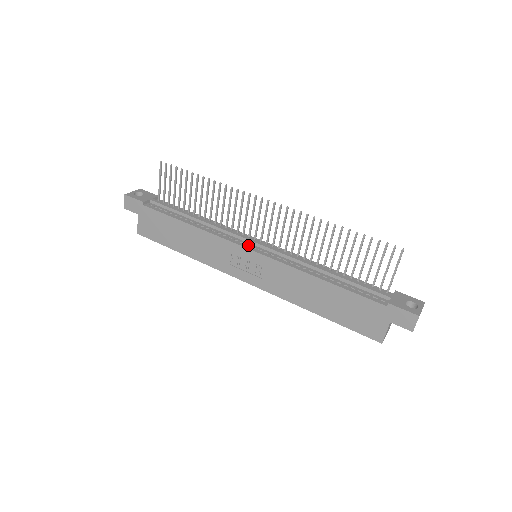
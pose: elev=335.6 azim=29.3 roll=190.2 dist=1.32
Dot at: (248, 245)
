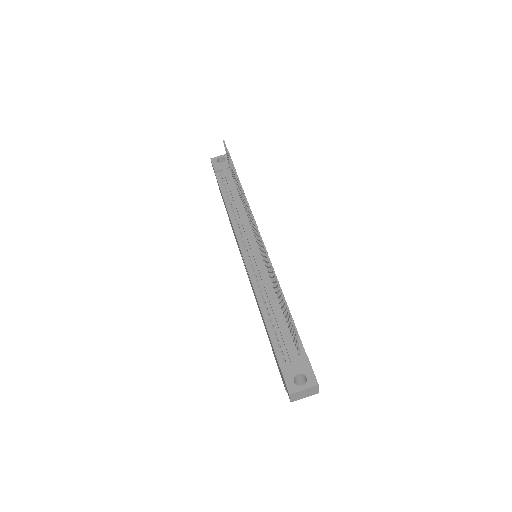
Dot at: (246, 246)
